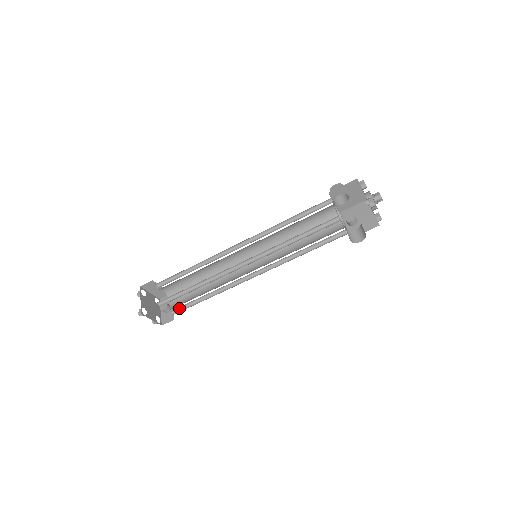
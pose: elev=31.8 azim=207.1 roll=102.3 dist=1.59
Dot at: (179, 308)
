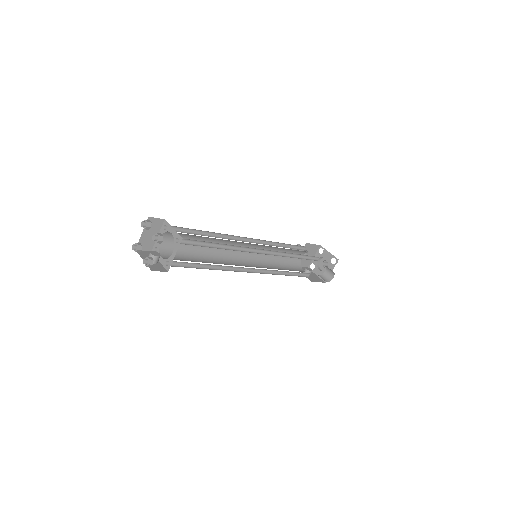
Dot at: (176, 263)
